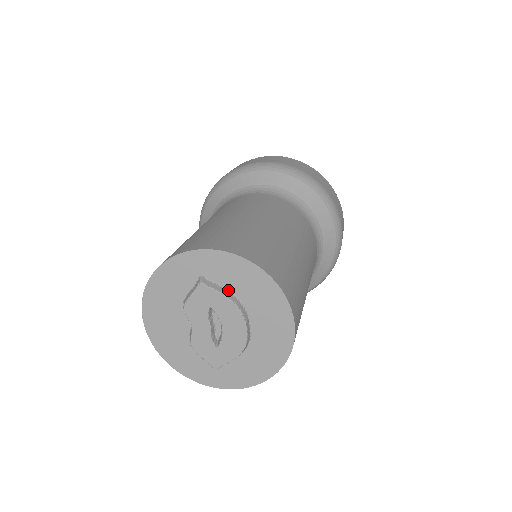
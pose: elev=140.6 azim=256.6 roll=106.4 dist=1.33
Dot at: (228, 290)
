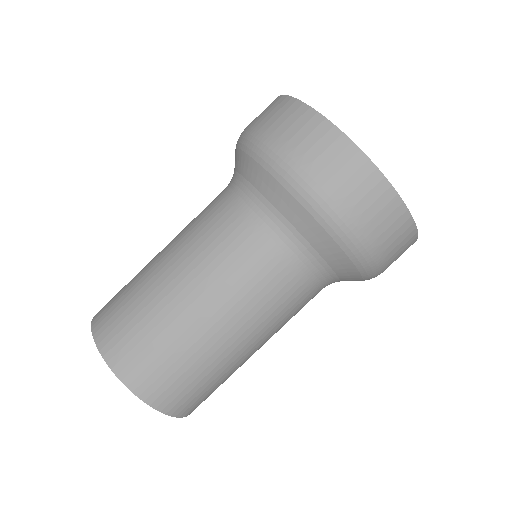
Dot at: occluded
